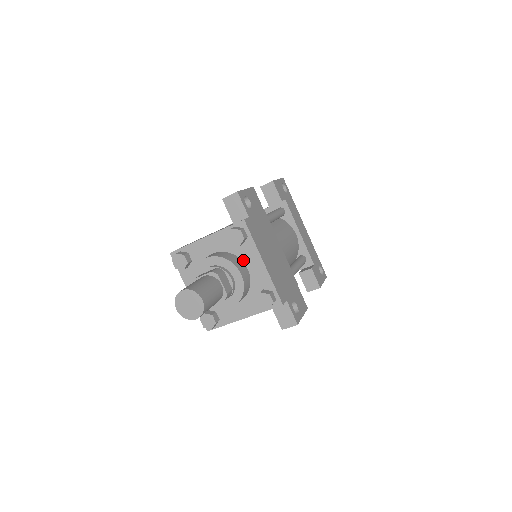
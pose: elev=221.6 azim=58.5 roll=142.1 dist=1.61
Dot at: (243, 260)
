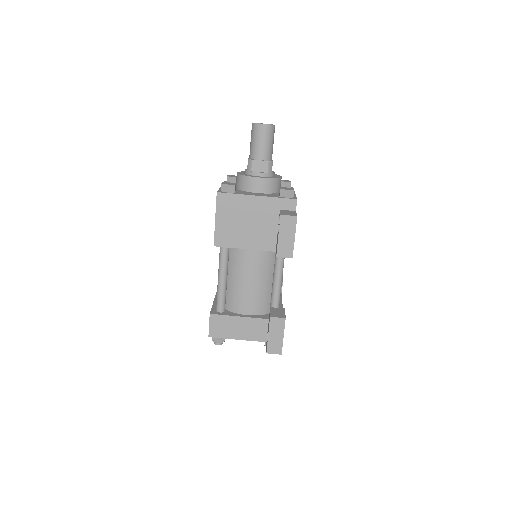
Dot at: occluded
